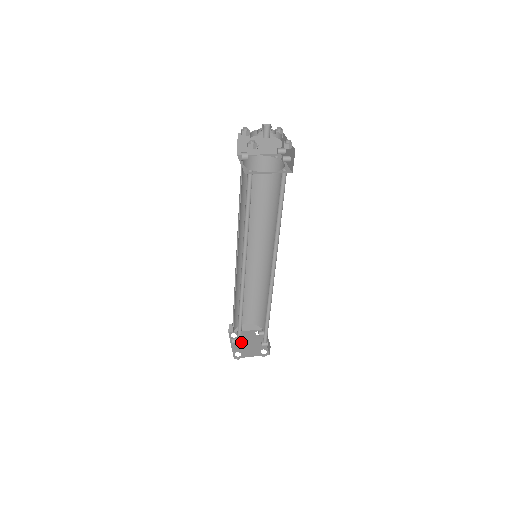
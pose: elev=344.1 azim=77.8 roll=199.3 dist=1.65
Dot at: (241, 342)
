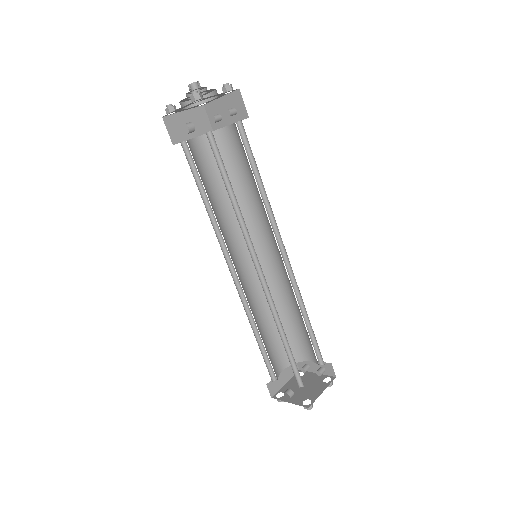
Dot at: (295, 392)
